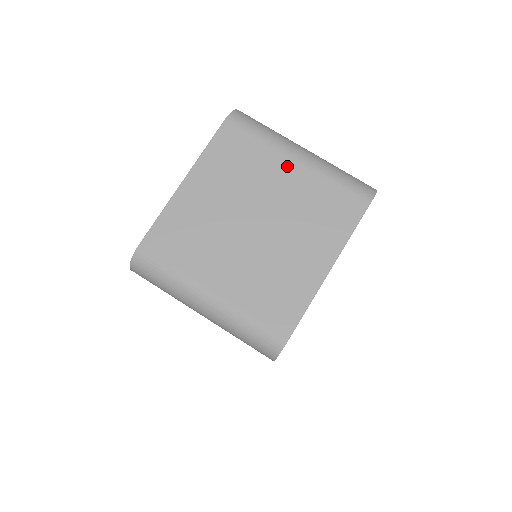
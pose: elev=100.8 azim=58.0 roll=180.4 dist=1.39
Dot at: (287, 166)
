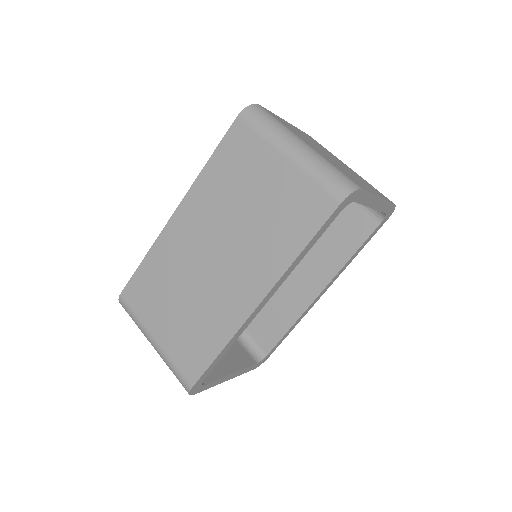
Dot at: (346, 165)
